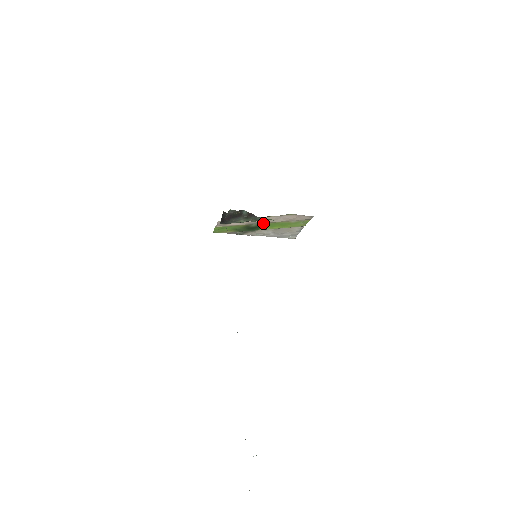
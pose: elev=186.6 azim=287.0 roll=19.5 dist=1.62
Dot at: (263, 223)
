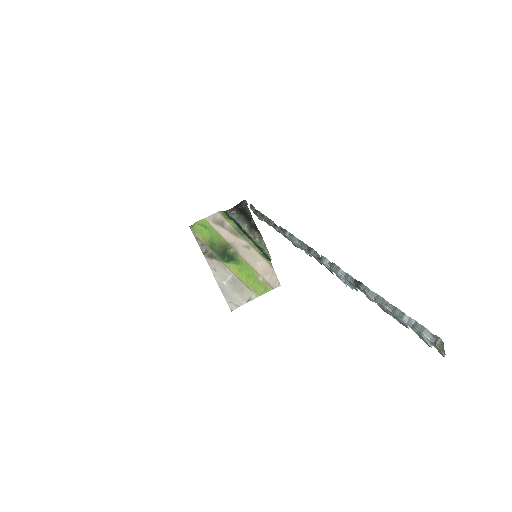
Dot at: (240, 256)
